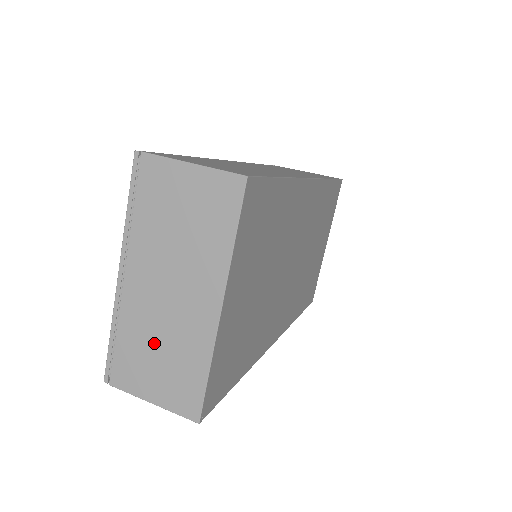
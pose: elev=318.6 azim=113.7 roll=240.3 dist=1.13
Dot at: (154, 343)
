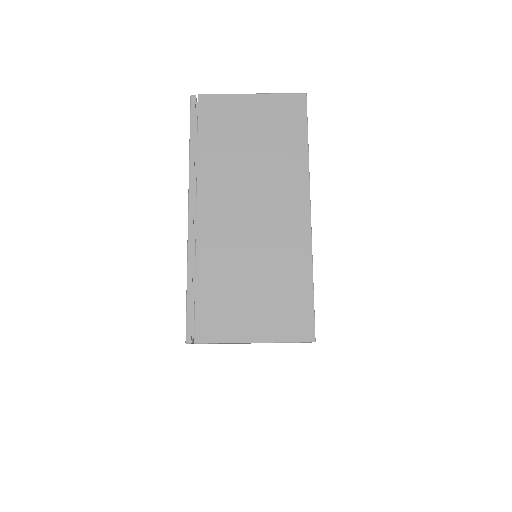
Dot at: (244, 271)
